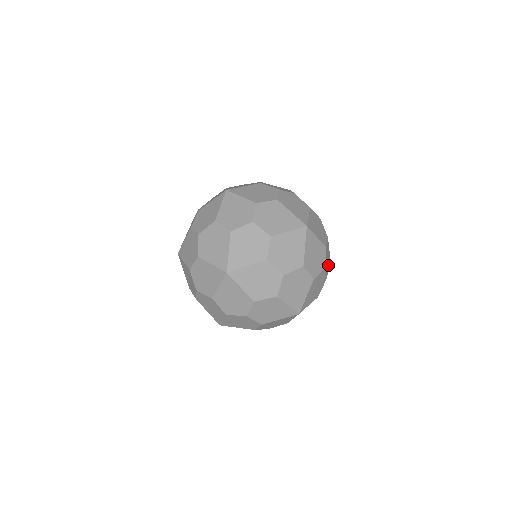
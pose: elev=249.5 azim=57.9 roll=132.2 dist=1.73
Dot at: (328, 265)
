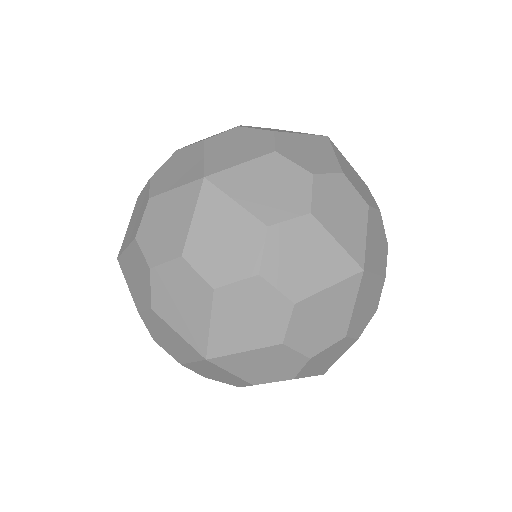
Dot at: occluded
